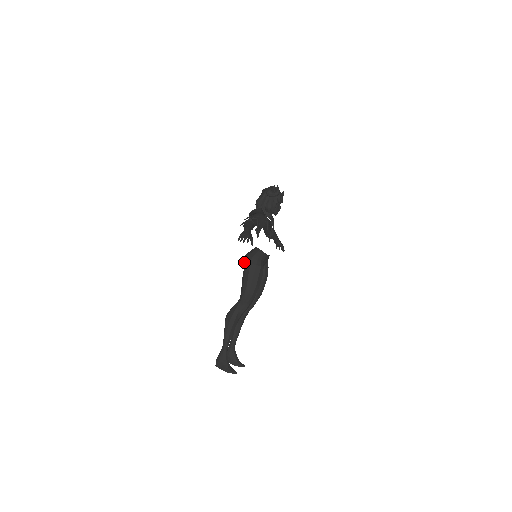
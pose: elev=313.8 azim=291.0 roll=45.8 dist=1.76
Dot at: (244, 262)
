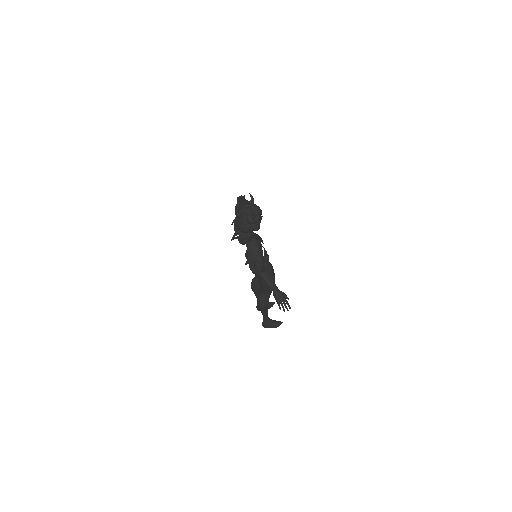
Dot at: (256, 274)
